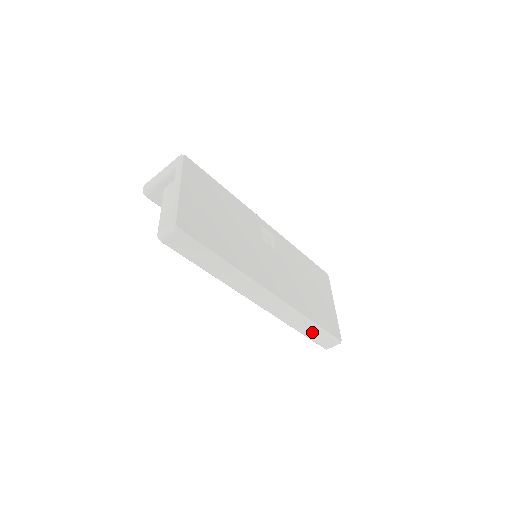
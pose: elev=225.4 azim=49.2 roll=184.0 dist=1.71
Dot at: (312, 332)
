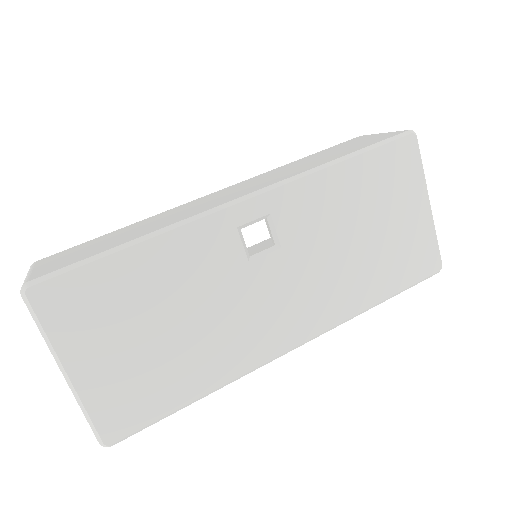
Dot at: occluded
